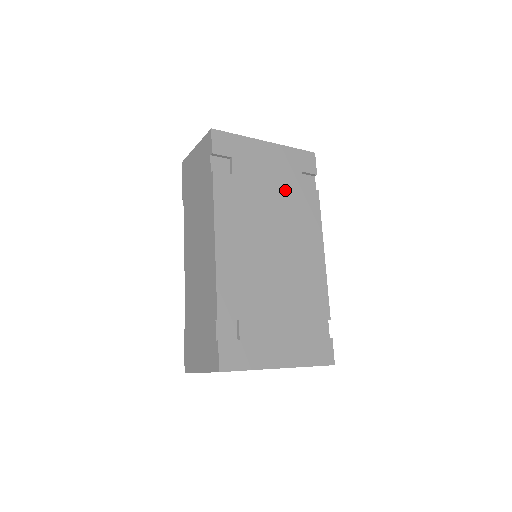
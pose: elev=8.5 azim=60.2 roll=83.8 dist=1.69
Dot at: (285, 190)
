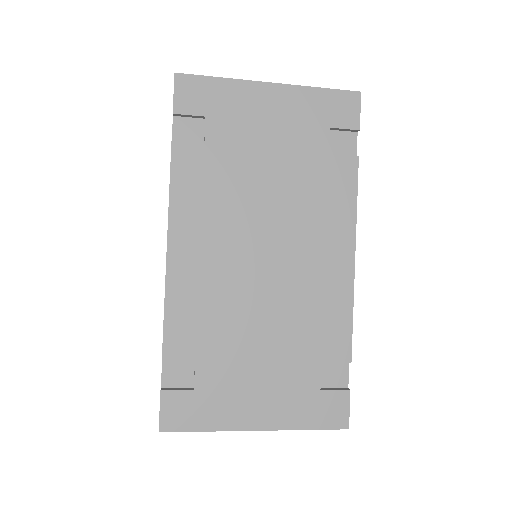
Dot at: (295, 162)
